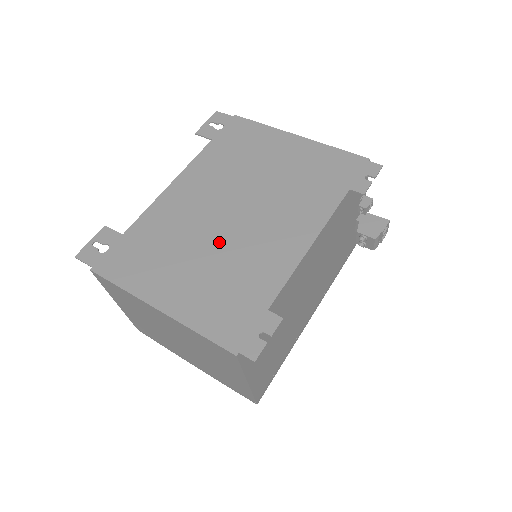
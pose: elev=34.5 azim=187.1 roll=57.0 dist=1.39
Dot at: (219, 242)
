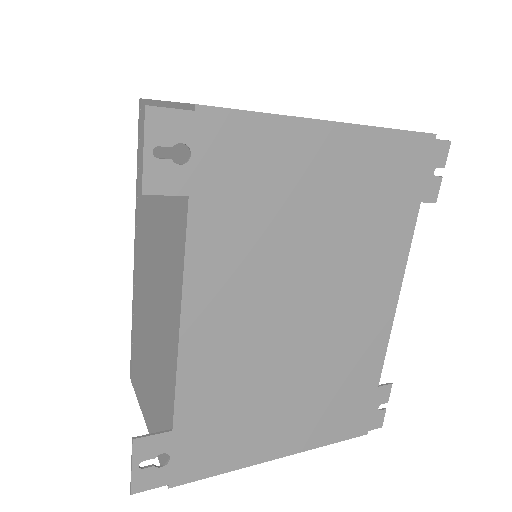
Dot at: (303, 359)
